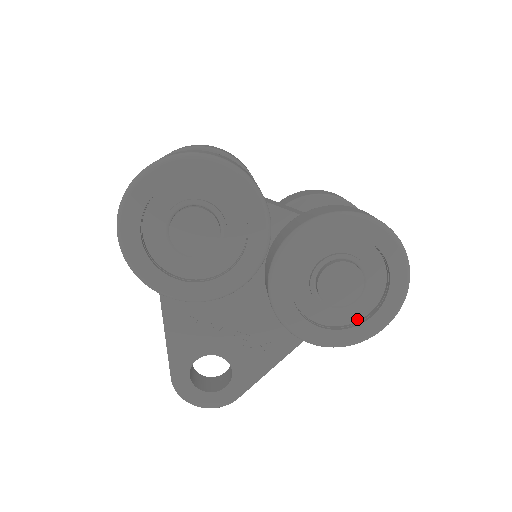
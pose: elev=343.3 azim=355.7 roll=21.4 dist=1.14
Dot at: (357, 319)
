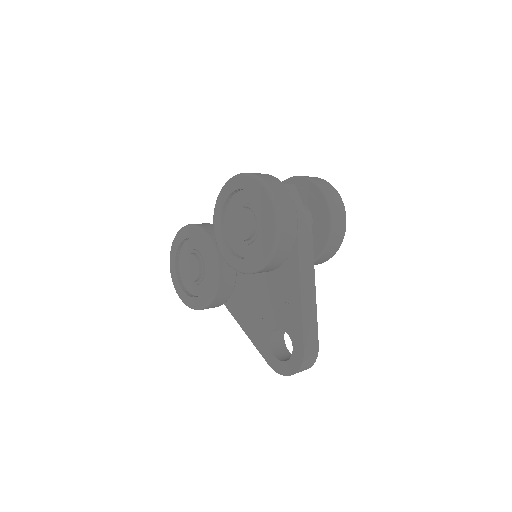
Dot at: occluded
